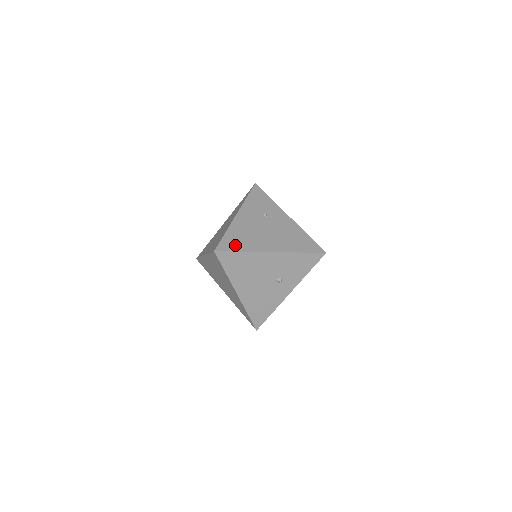
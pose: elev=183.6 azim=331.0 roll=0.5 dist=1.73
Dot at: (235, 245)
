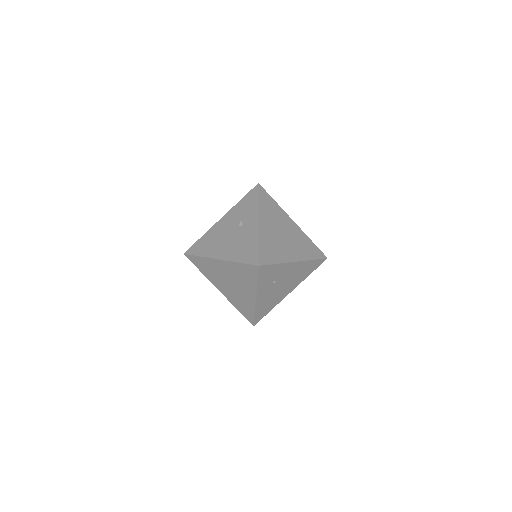
Dot at: occluded
